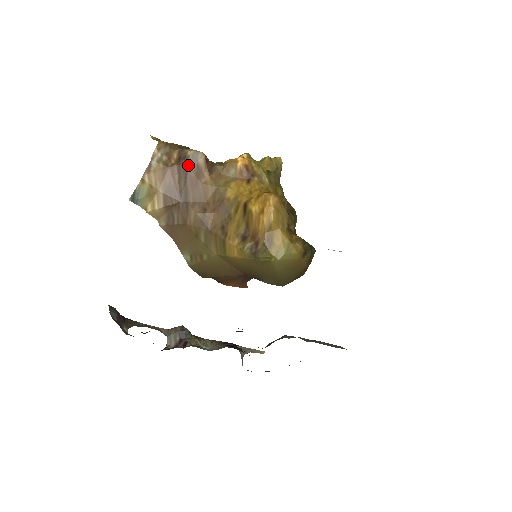
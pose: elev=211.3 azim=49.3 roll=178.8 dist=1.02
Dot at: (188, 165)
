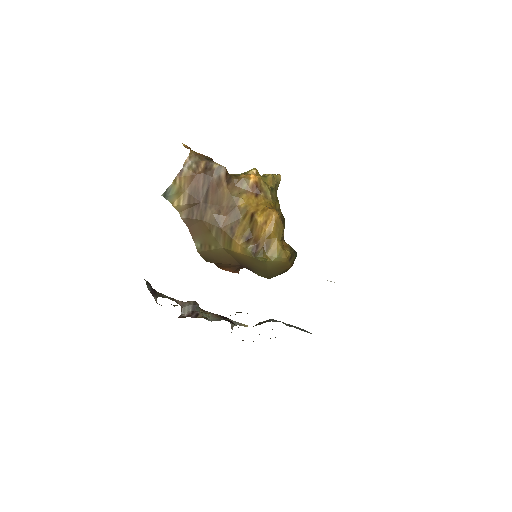
Dot at: (212, 175)
